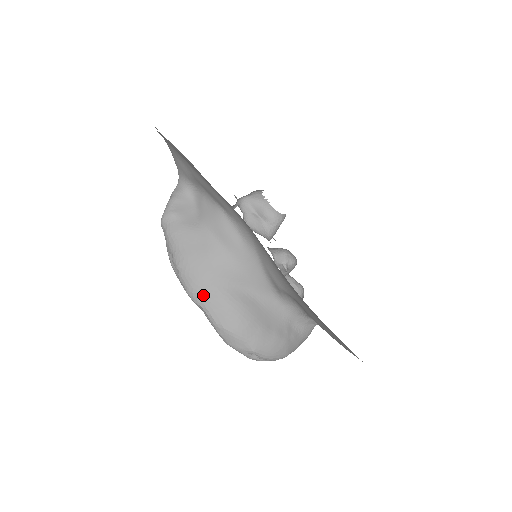
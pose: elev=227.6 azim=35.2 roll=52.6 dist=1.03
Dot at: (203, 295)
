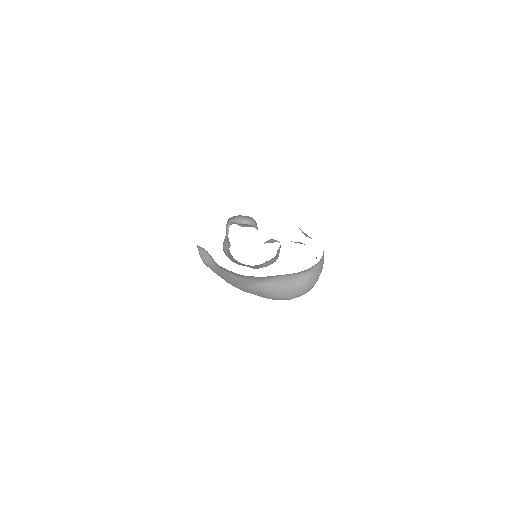
Dot at: (248, 292)
